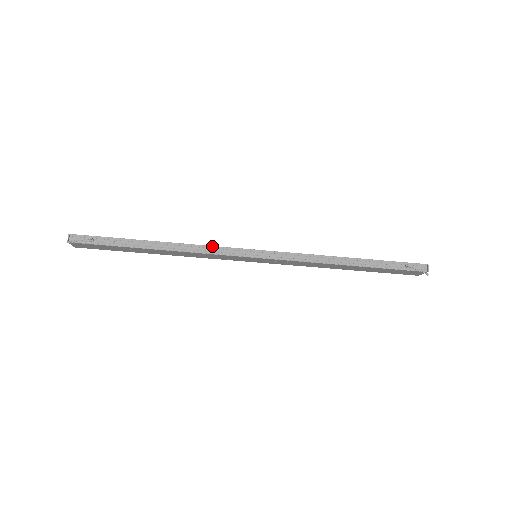
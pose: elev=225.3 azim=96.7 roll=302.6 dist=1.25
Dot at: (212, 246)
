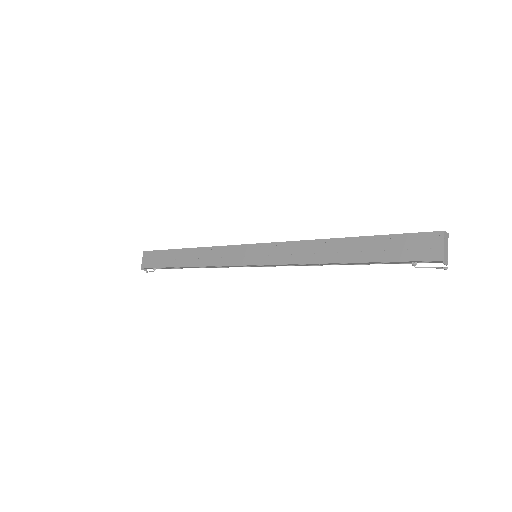
Dot at: (219, 266)
